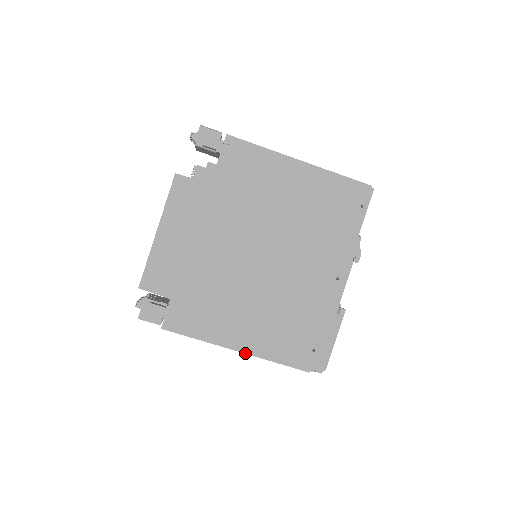
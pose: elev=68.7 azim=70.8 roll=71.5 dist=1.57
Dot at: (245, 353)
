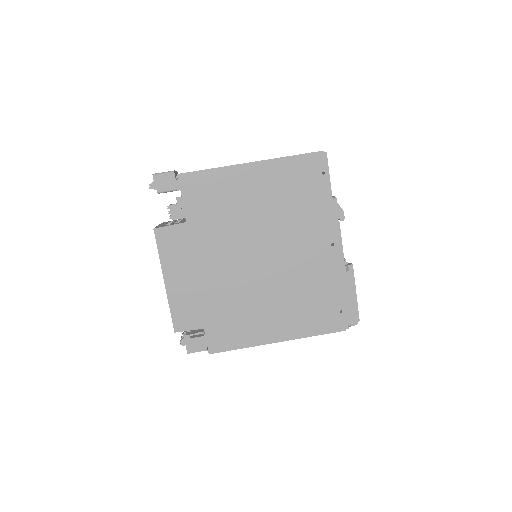
Dot at: occluded
